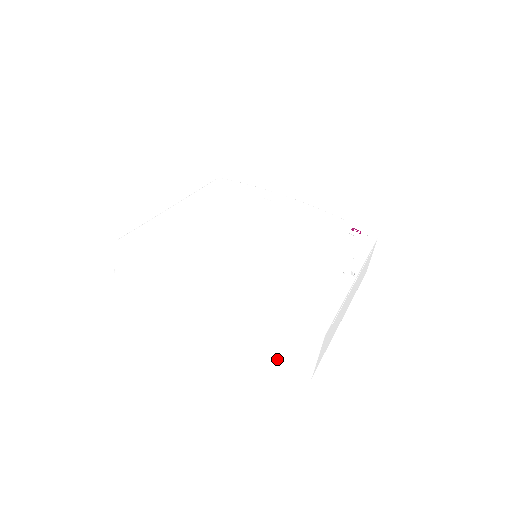
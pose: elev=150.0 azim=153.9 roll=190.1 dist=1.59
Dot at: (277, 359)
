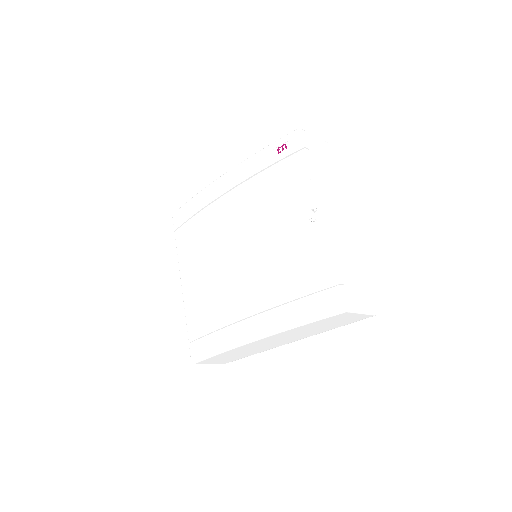
Dot at: (345, 324)
